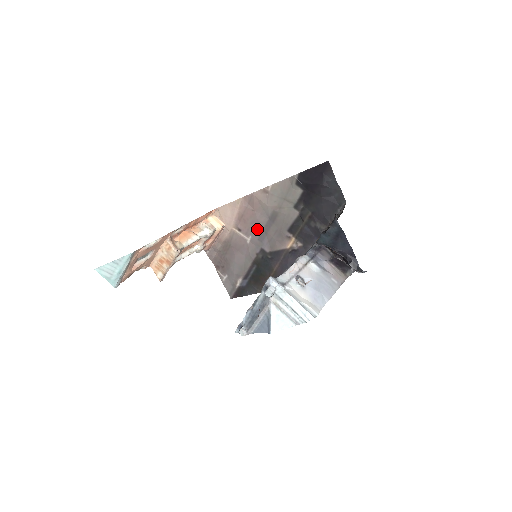
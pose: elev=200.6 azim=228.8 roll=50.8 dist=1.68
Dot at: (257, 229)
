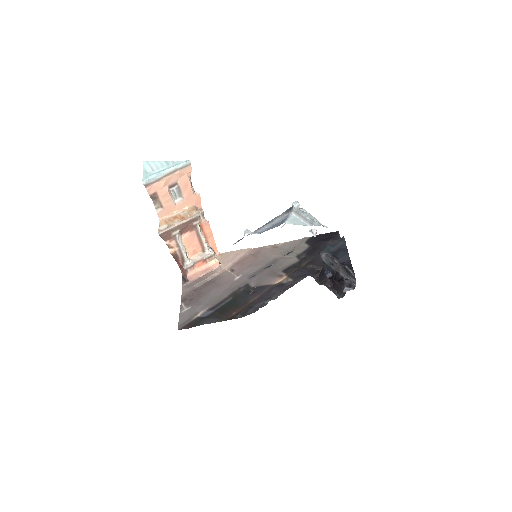
Dot at: (251, 270)
